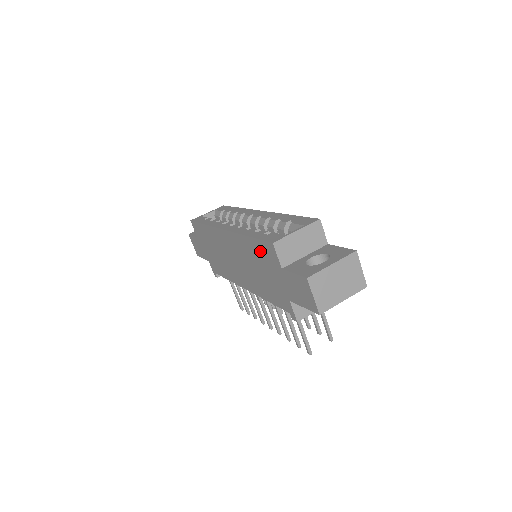
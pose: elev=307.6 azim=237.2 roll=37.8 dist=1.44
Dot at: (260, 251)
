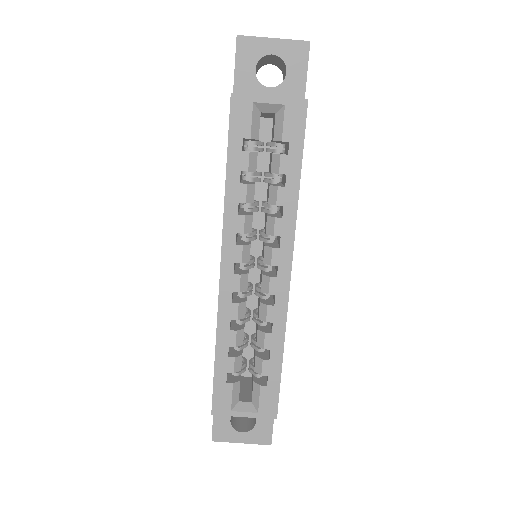
Dot at: occluded
